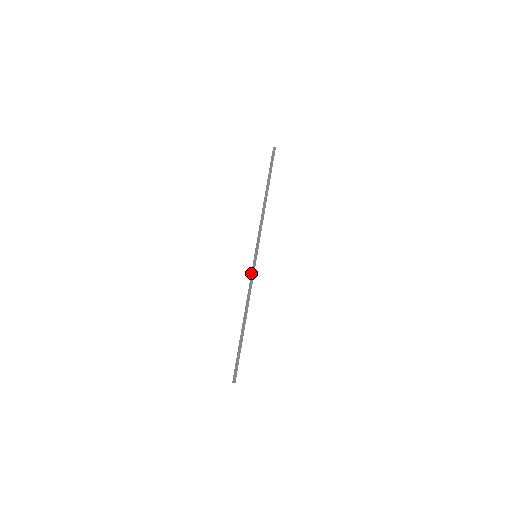
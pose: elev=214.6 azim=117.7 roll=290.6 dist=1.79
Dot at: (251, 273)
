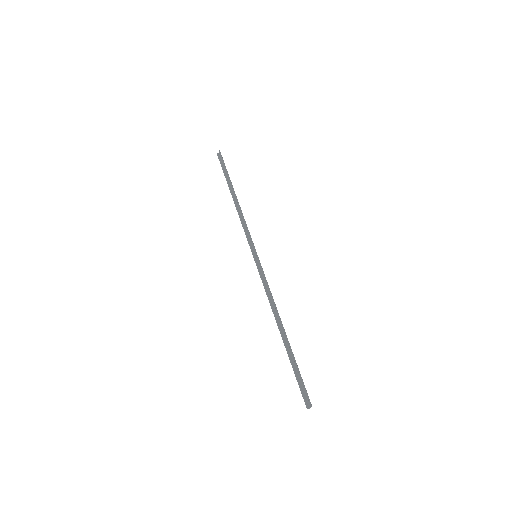
Dot at: (260, 275)
